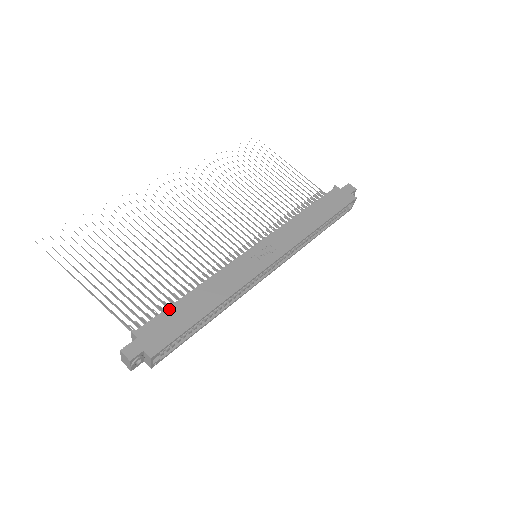
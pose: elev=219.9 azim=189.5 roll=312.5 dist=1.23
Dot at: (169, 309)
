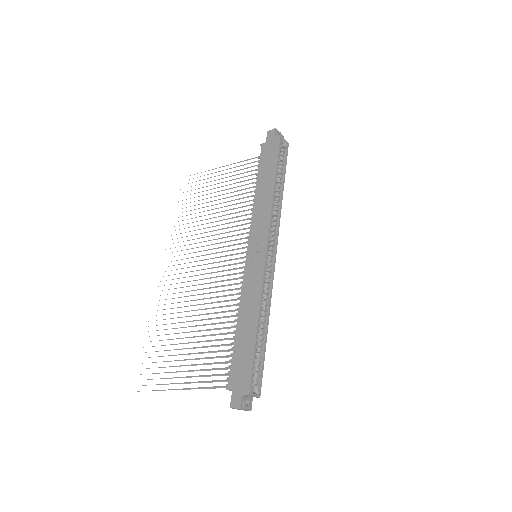
Dot at: (234, 353)
